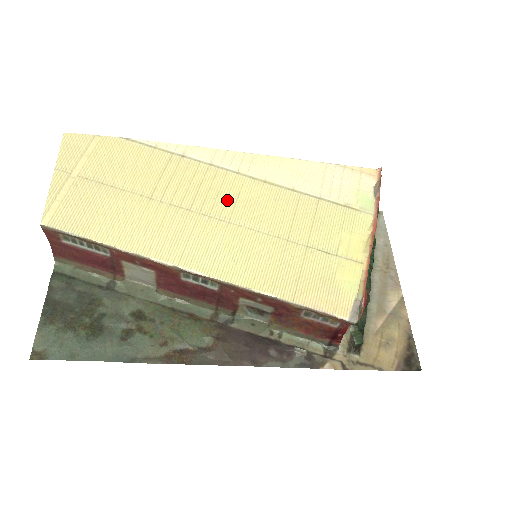
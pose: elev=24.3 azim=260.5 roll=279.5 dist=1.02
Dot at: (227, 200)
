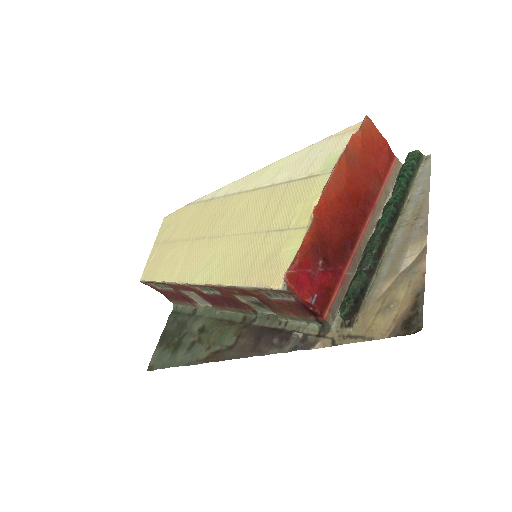
Dot at: (227, 219)
